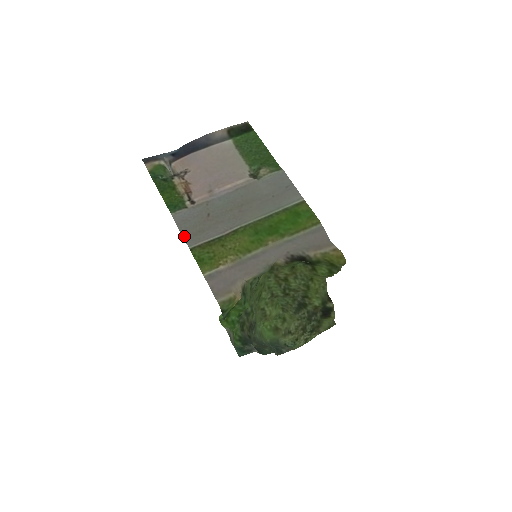
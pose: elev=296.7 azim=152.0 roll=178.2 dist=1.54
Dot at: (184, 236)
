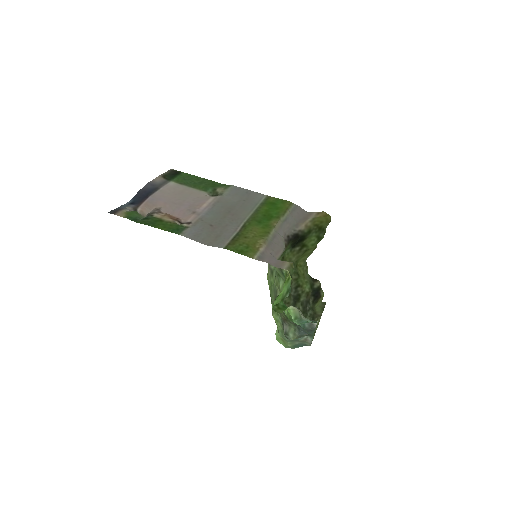
Dot at: (207, 244)
